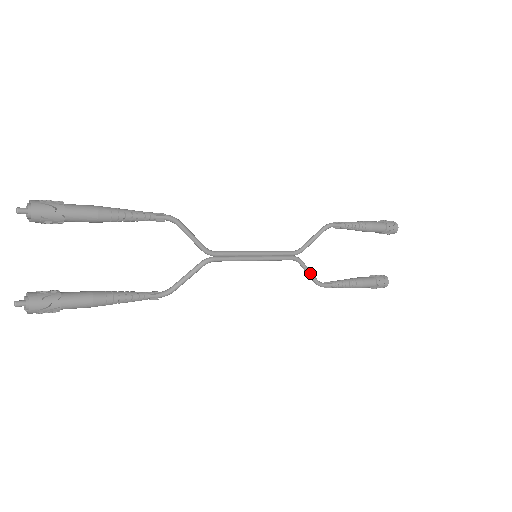
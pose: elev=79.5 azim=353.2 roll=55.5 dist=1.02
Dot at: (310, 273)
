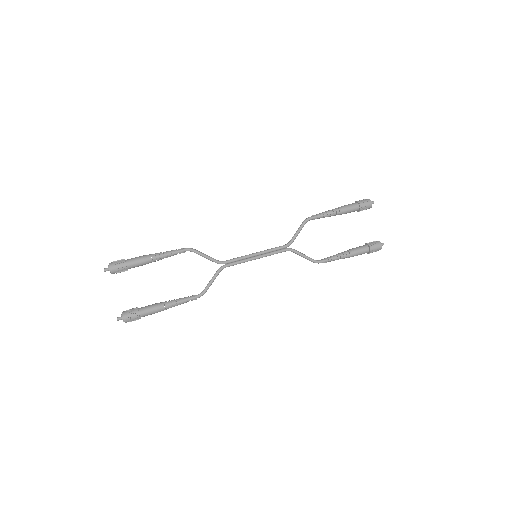
Dot at: (304, 256)
